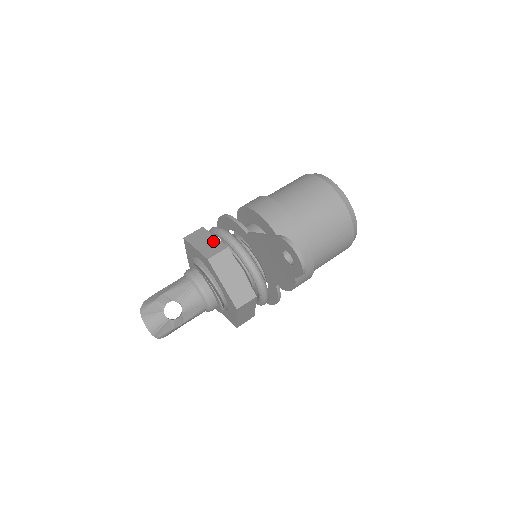
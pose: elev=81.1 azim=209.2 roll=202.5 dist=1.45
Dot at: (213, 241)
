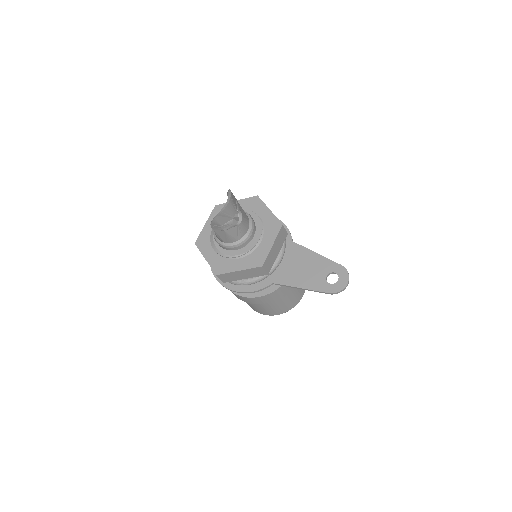
Dot at: occluded
